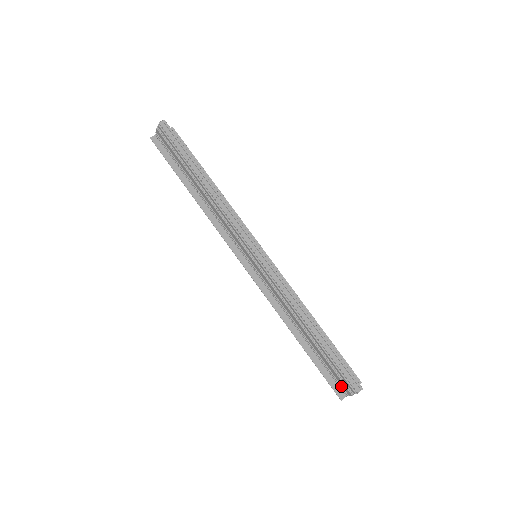
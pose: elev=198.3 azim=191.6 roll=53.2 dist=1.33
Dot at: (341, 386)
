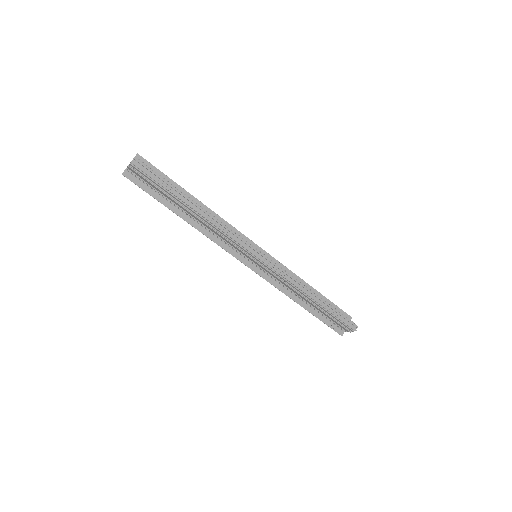
Dot at: (341, 328)
